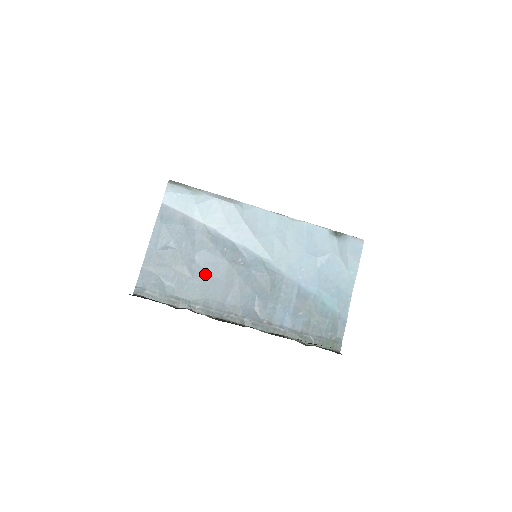
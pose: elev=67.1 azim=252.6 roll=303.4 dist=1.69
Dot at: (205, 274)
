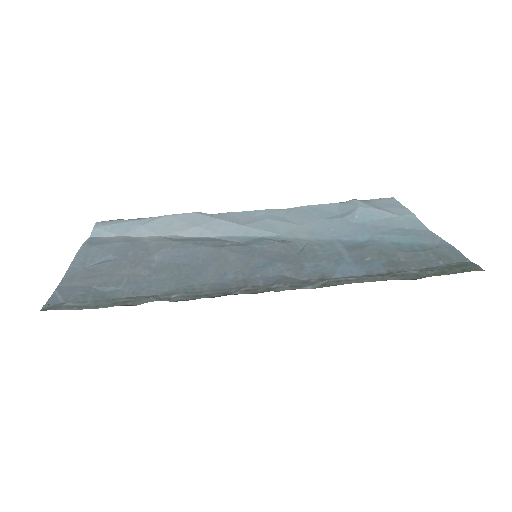
Dot at: (176, 266)
